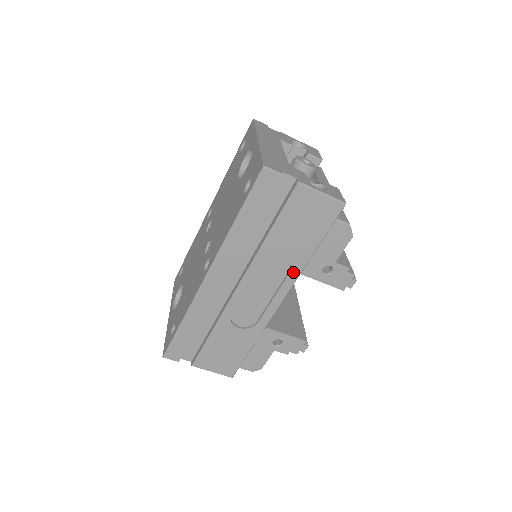
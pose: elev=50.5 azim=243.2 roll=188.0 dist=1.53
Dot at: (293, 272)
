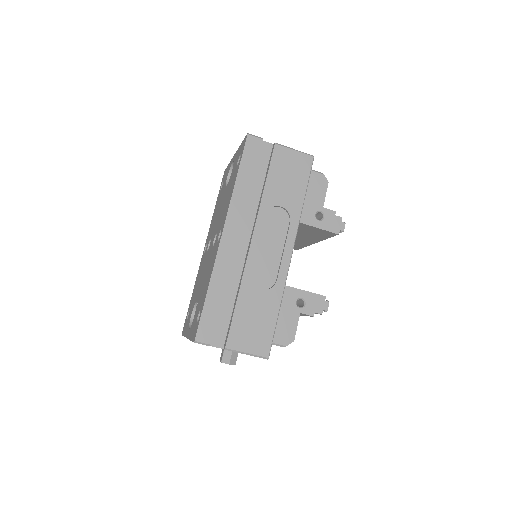
Dot at: (293, 221)
